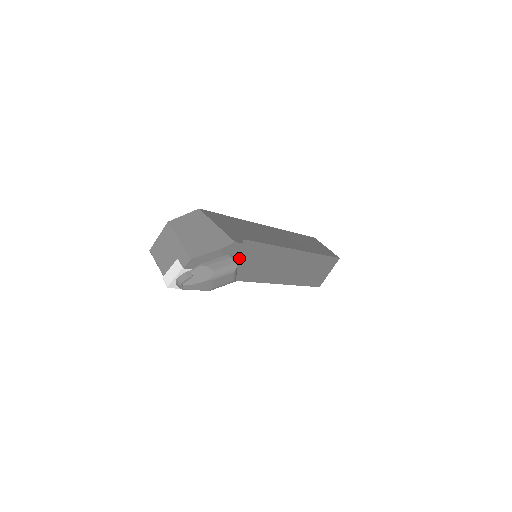
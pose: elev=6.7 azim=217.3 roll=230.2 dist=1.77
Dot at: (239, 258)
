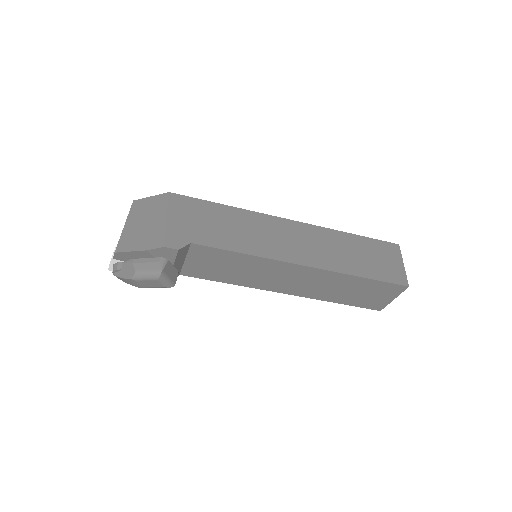
Dot at: (198, 260)
